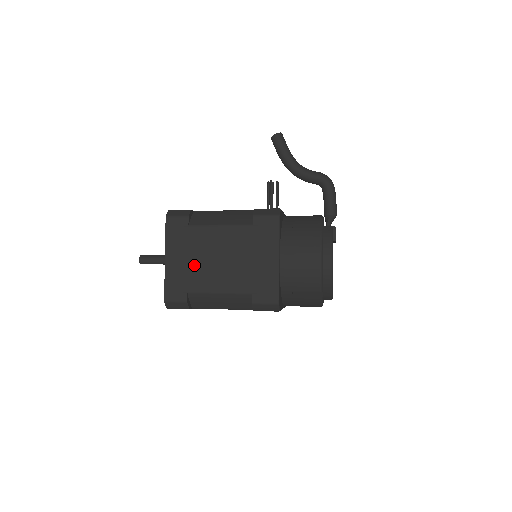
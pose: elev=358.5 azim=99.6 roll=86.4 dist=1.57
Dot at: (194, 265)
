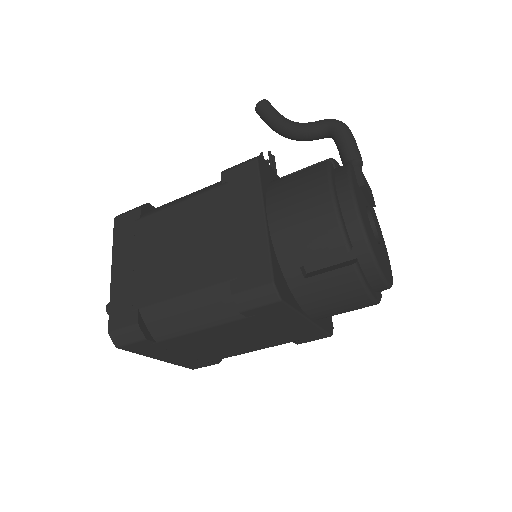
Dot at: (147, 266)
